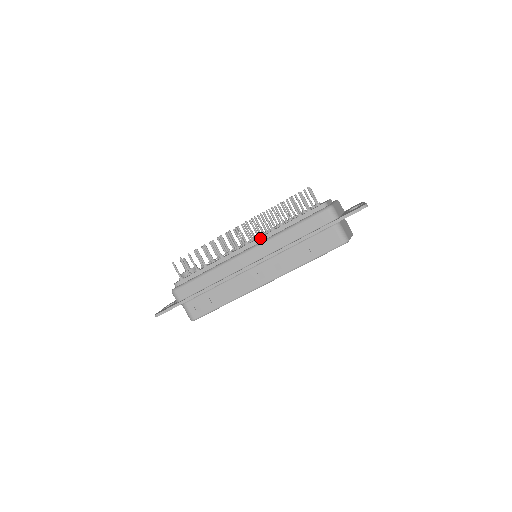
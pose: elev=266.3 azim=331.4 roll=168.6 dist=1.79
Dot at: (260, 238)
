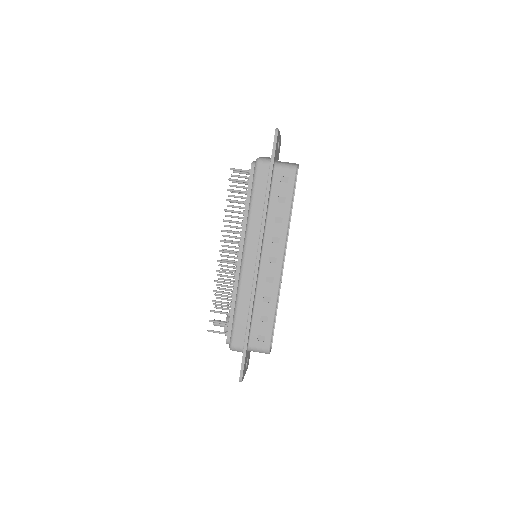
Dot at: (241, 238)
